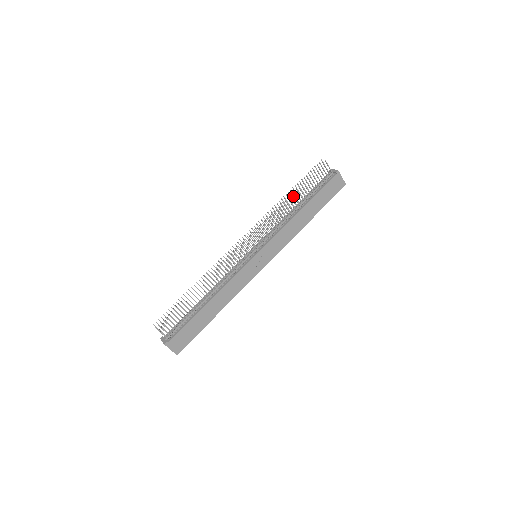
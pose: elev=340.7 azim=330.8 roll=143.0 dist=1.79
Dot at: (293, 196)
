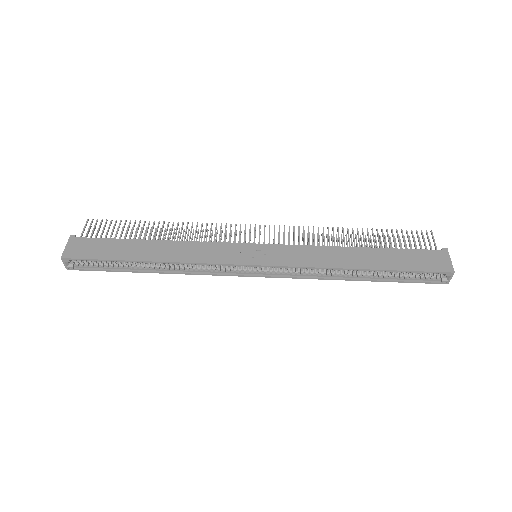
Dot at: (357, 233)
